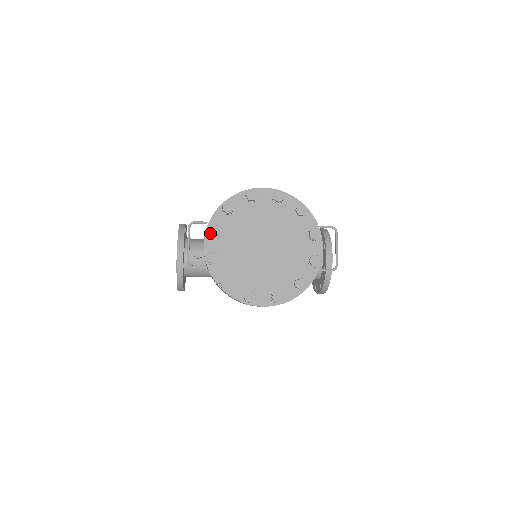
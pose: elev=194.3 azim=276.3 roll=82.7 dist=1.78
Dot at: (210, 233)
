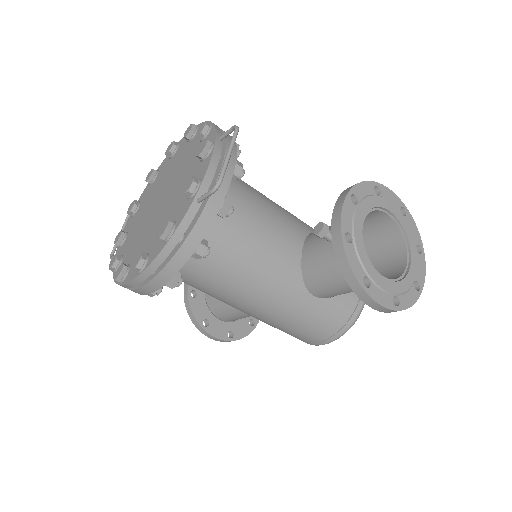
Dot at: (128, 211)
